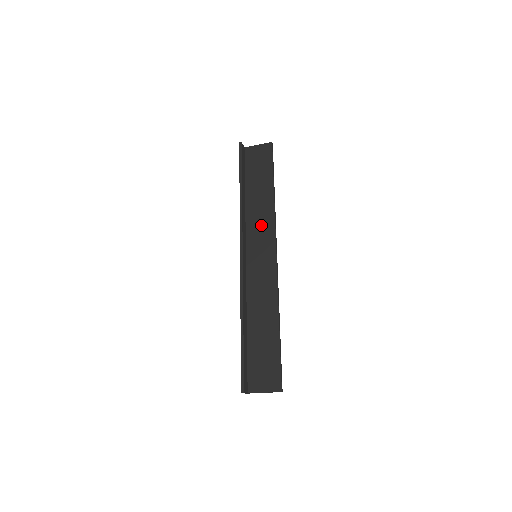
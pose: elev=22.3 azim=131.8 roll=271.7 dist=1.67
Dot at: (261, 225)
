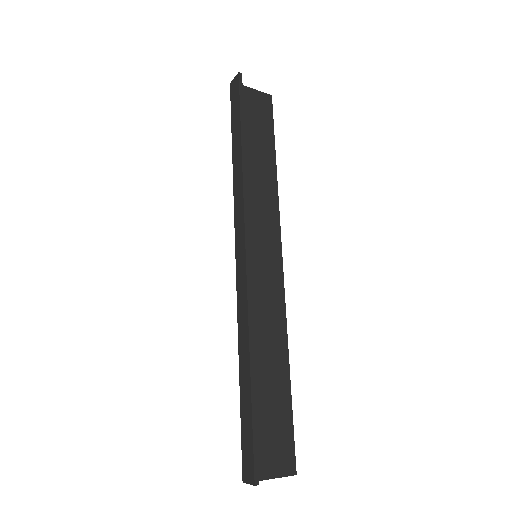
Dot at: (262, 210)
